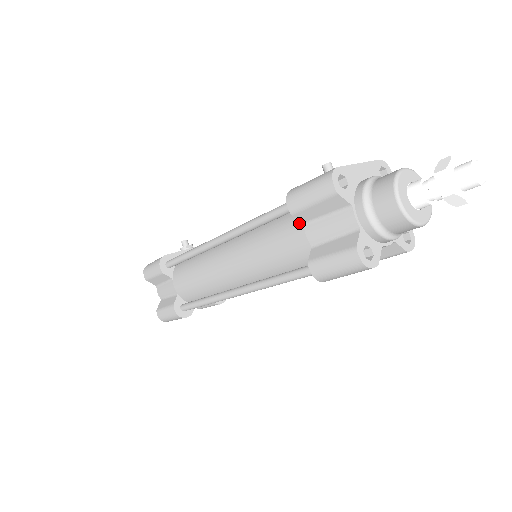
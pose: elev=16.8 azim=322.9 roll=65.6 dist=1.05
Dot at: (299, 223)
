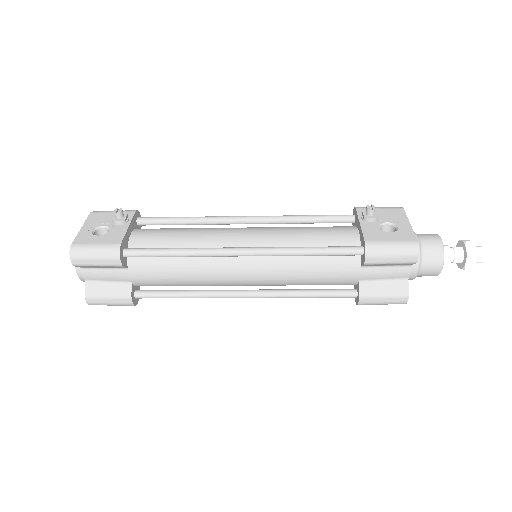
Dot at: (356, 264)
